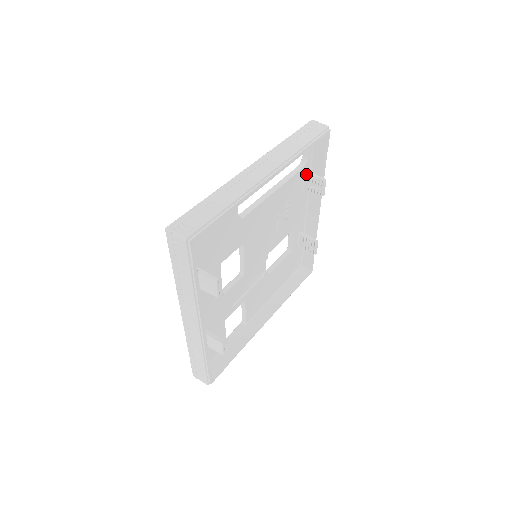
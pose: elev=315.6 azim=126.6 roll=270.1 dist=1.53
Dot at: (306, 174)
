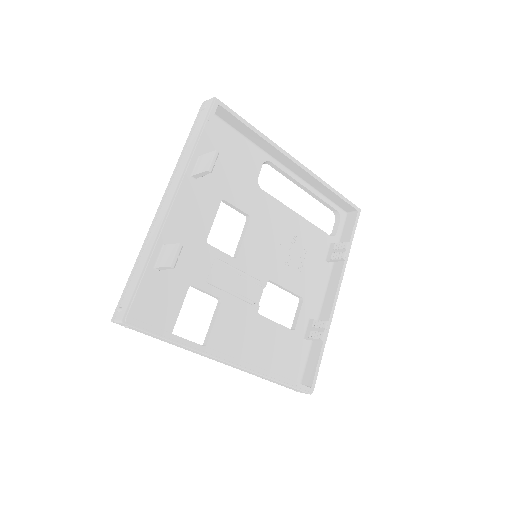
Dot at: (331, 244)
